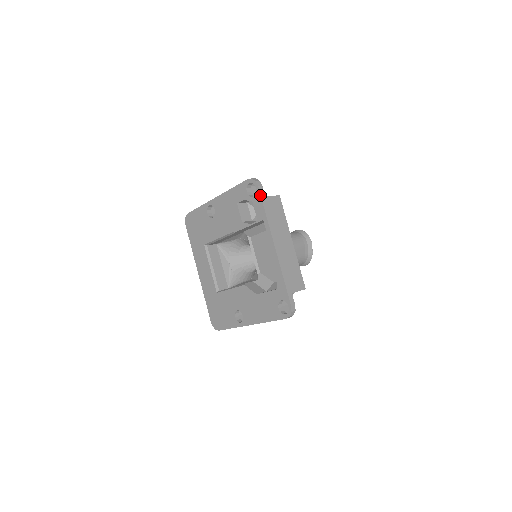
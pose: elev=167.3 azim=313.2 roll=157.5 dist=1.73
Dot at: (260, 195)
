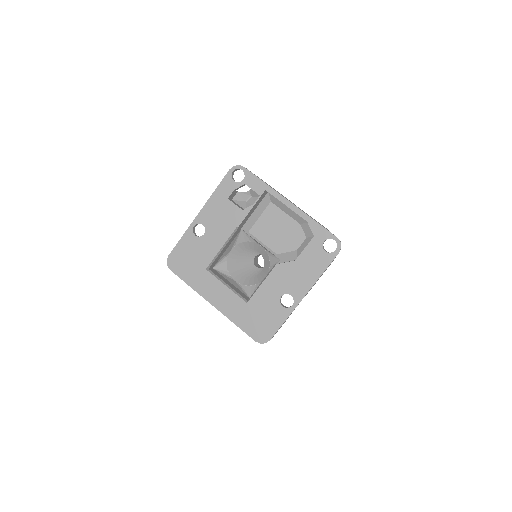
Dot at: (251, 172)
